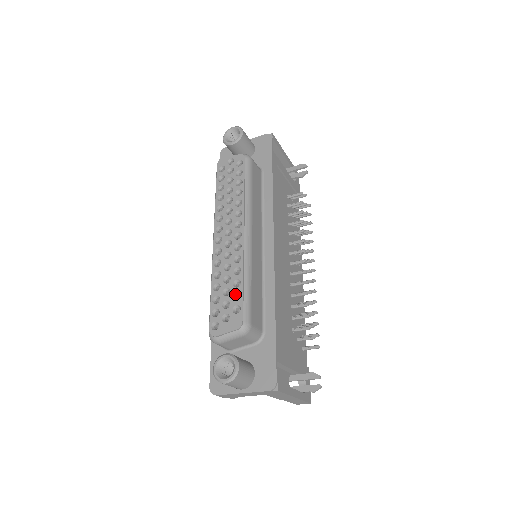
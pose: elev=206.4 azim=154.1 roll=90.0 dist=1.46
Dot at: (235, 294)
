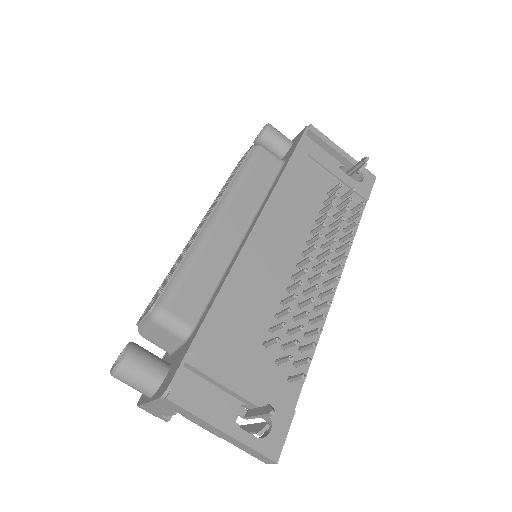
Dot at: occluded
